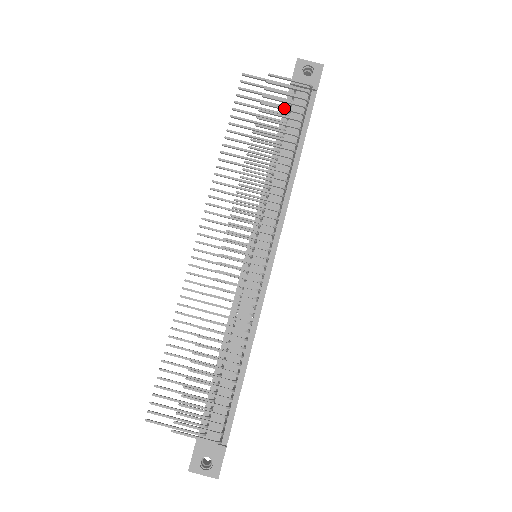
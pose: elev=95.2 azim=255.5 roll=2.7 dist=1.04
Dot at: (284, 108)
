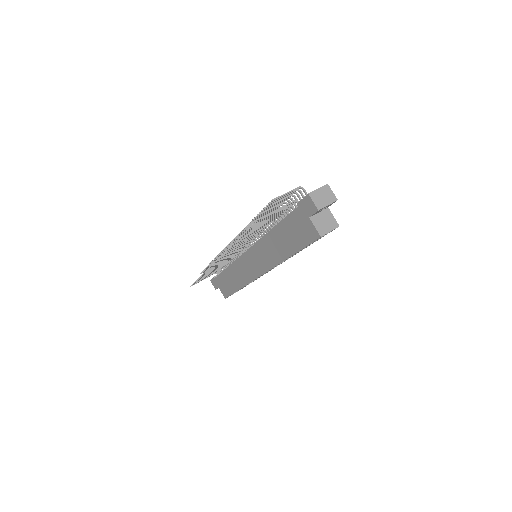
Dot at: occluded
